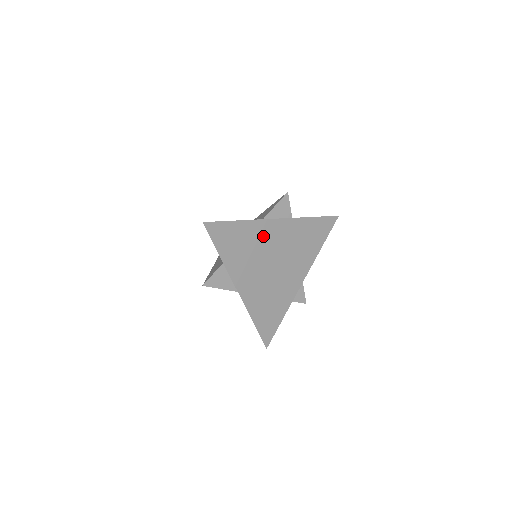
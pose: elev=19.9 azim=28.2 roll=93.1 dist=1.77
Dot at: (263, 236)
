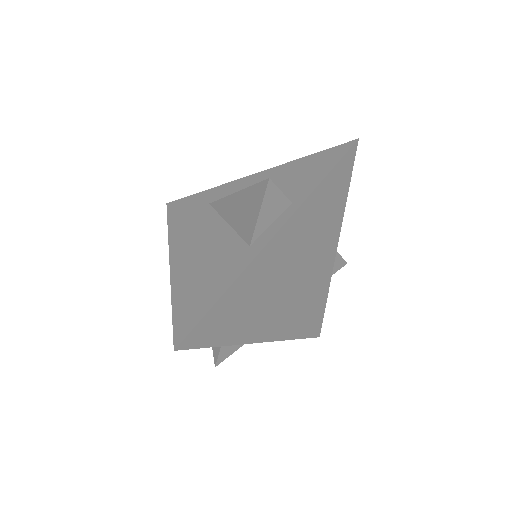
Dot at: (265, 271)
